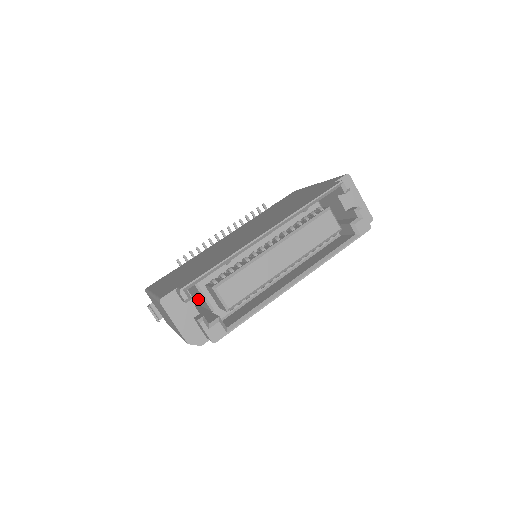
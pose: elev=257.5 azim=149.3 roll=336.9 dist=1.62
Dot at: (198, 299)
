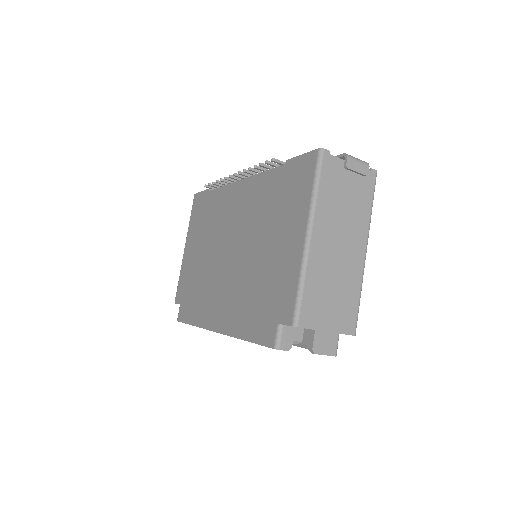
Dot at: occluded
